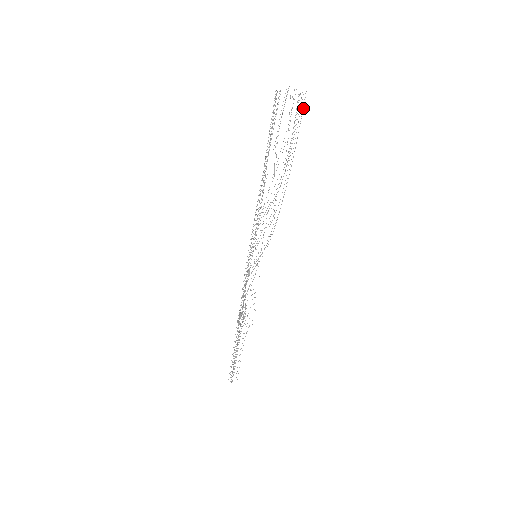
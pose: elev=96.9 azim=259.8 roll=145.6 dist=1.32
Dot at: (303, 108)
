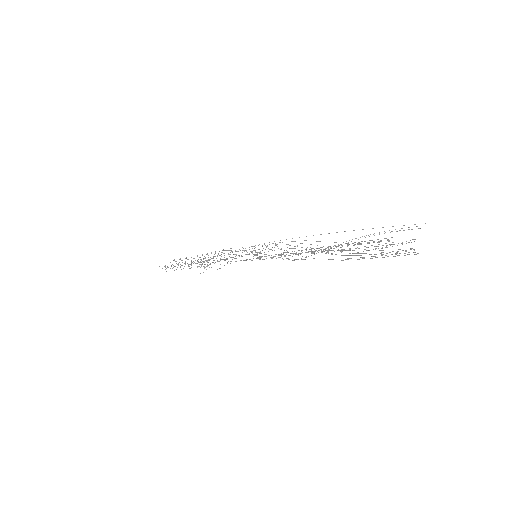
Dot at: occluded
